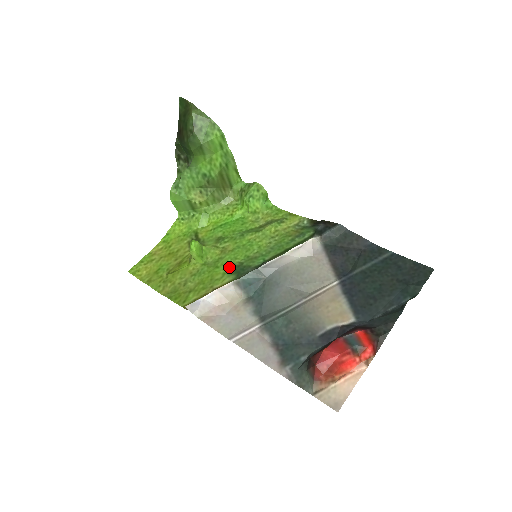
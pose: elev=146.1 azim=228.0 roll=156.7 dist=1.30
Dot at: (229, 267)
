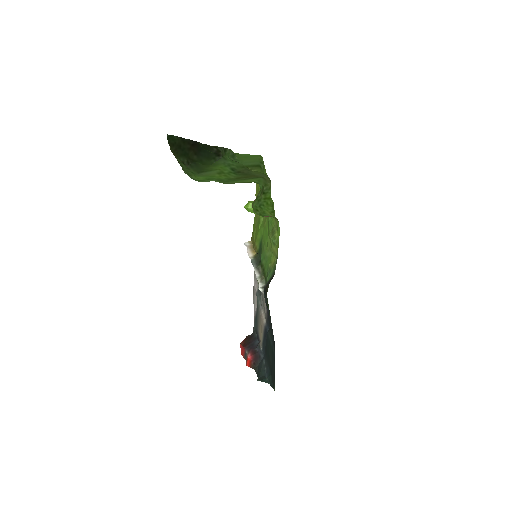
Dot at: (261, 239)
